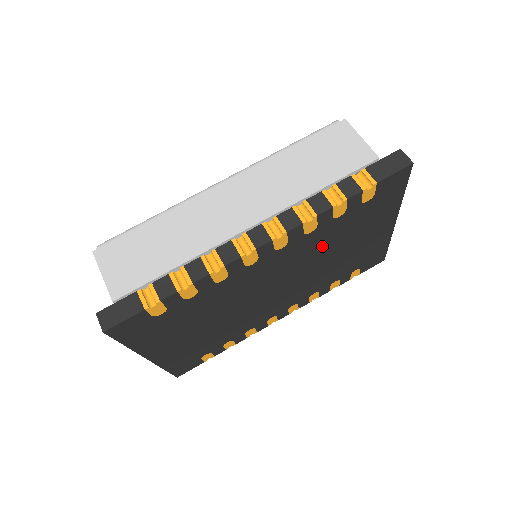
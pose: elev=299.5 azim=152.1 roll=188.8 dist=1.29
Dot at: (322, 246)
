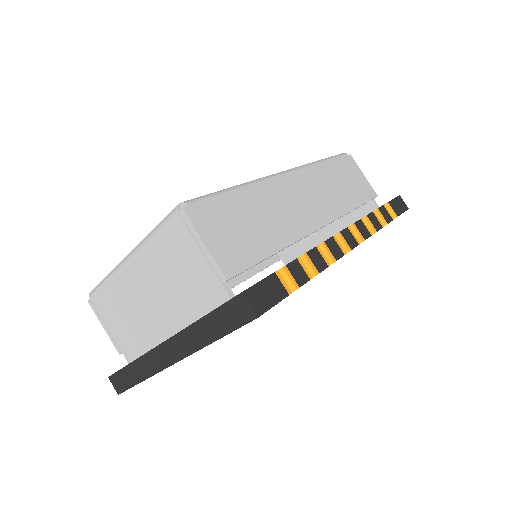
Dot at: occluded
